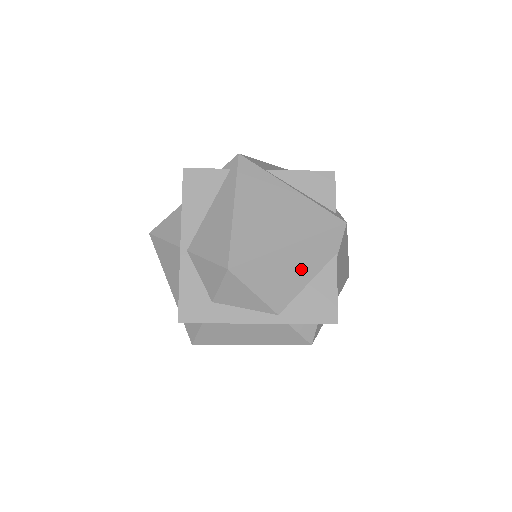
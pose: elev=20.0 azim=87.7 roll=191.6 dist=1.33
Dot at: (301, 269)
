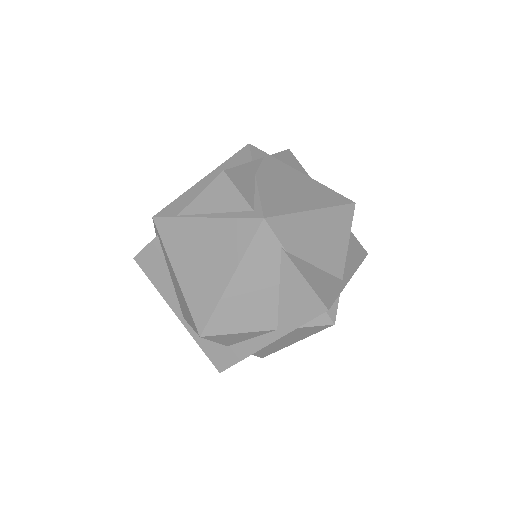
Dot at: (260, 286)
